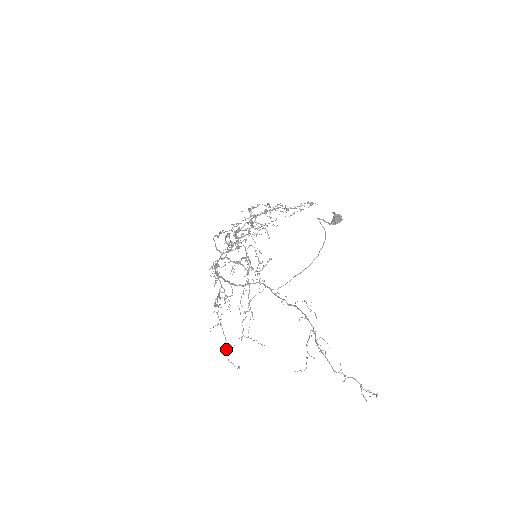
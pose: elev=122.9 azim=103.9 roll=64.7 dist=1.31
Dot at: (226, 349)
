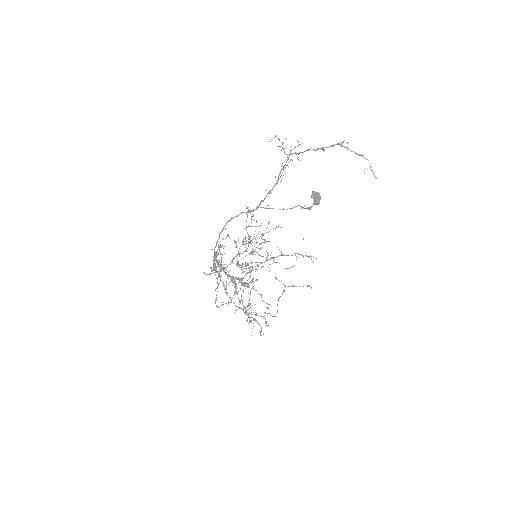
Dot at: (220, 268)
